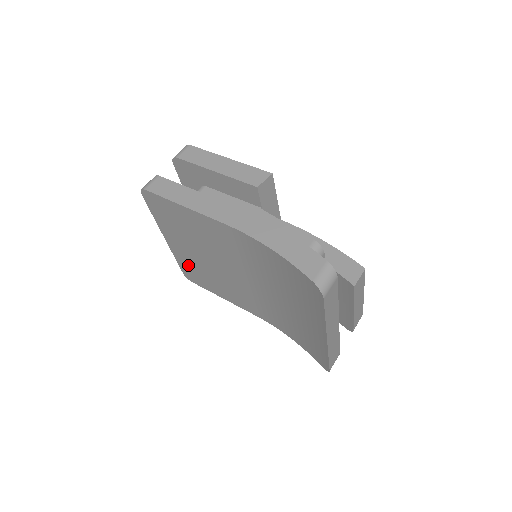
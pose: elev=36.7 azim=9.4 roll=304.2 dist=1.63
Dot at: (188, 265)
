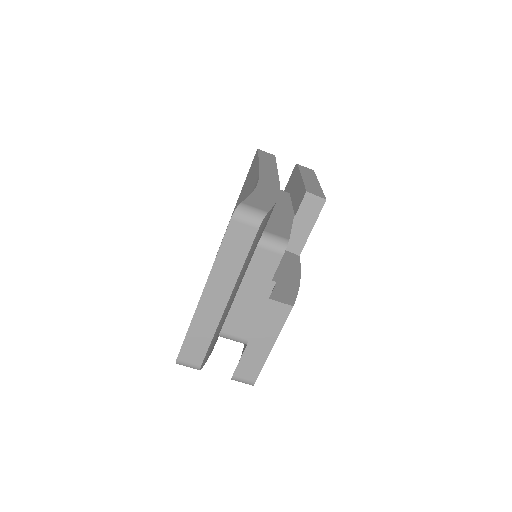
Dot at: occluded
